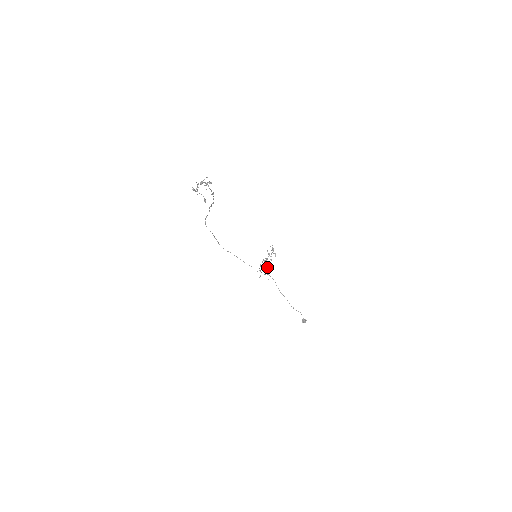
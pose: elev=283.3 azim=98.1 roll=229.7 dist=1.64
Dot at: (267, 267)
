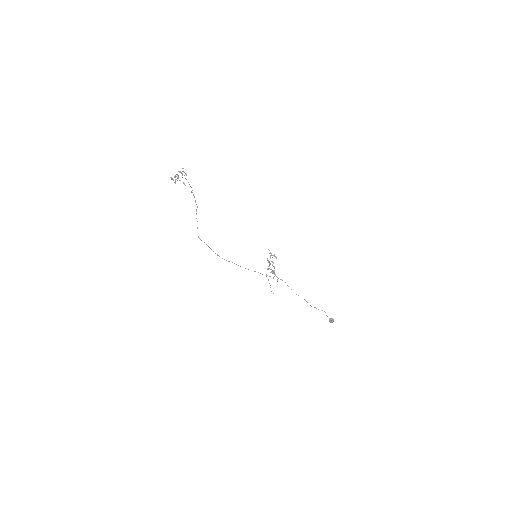
Dot at: (272, 272)
